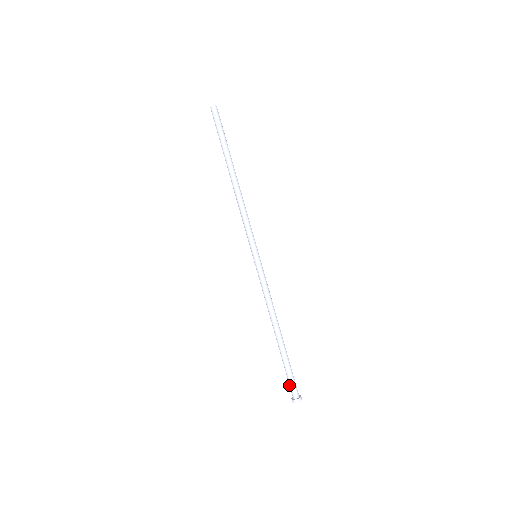
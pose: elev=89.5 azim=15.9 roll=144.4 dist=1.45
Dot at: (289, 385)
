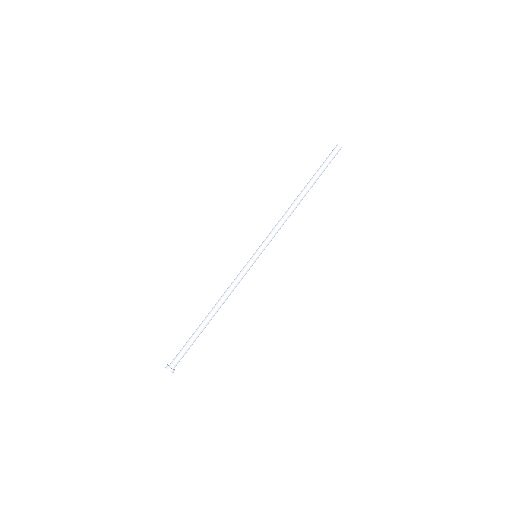
Dot at: (177, 354)
